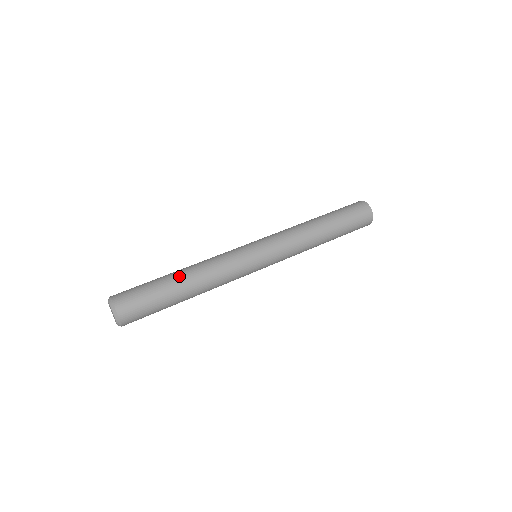
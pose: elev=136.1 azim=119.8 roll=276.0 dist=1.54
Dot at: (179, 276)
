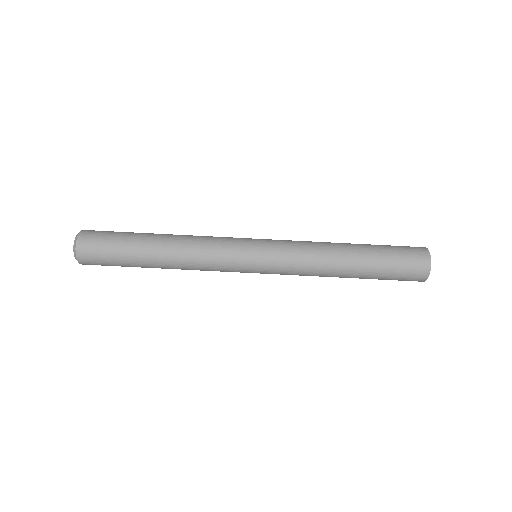
Dot at: (156, 237)
